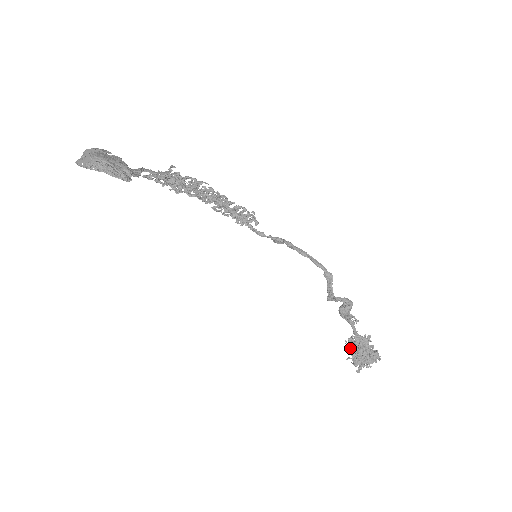
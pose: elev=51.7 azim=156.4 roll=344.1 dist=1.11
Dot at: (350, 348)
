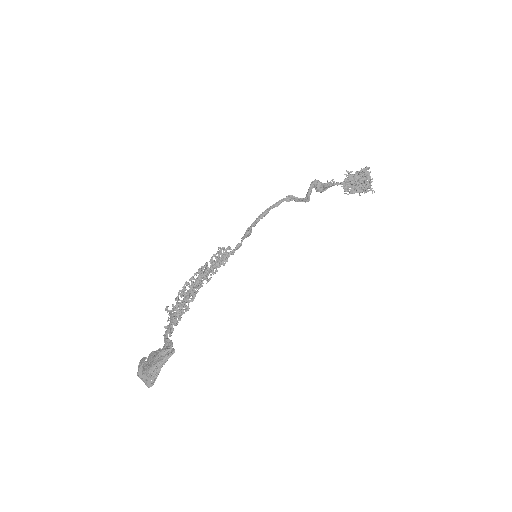
Dot at: (352, 192)
